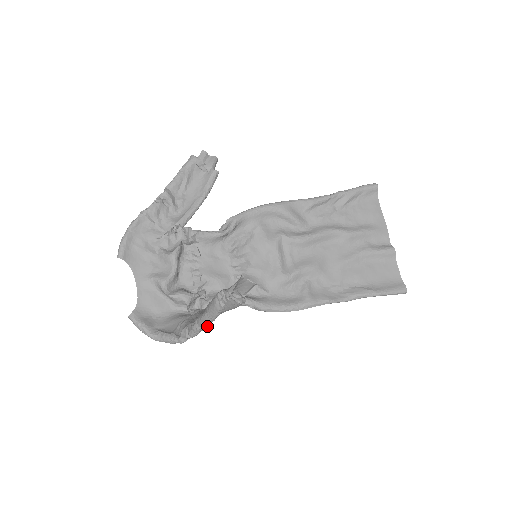
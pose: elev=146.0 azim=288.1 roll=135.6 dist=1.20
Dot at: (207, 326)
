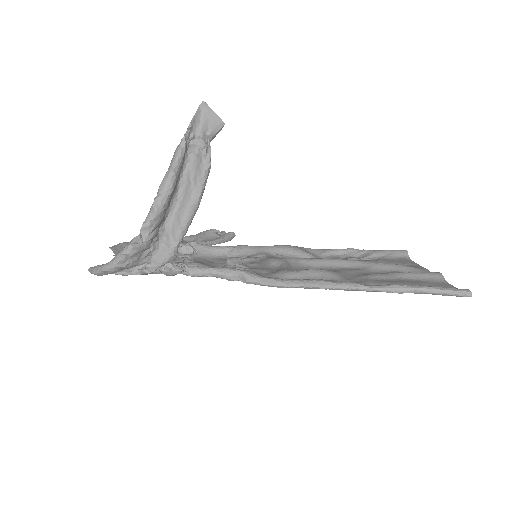
Dot at: (166, 194)
